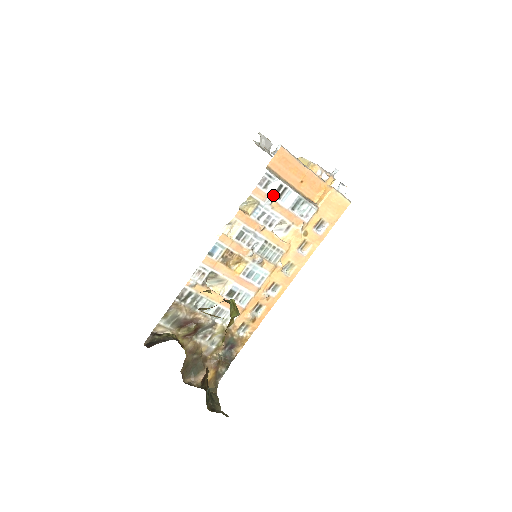
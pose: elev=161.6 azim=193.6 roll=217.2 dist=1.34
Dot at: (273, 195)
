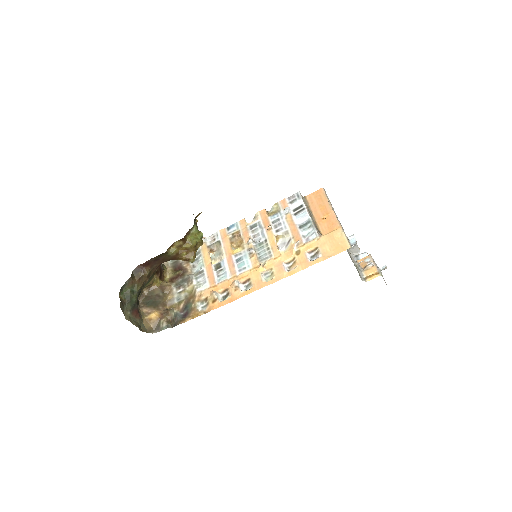
Dot at: (293, 210)
